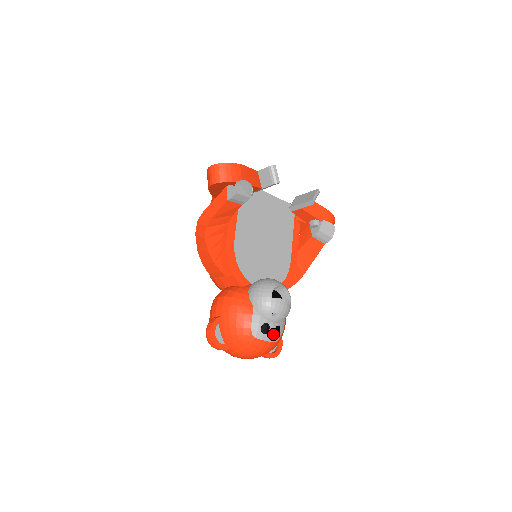
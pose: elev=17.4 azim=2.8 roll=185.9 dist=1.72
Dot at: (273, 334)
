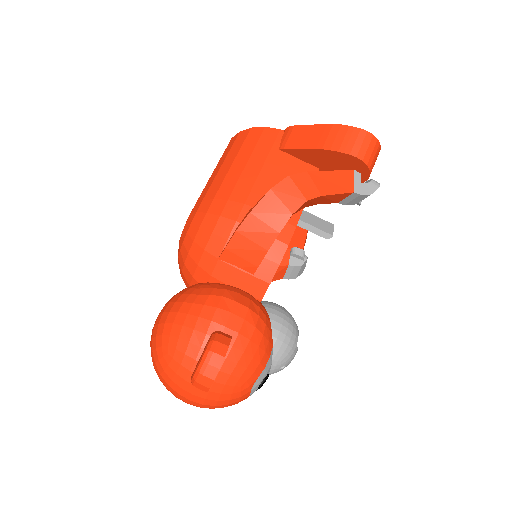
Dot at: occluded
